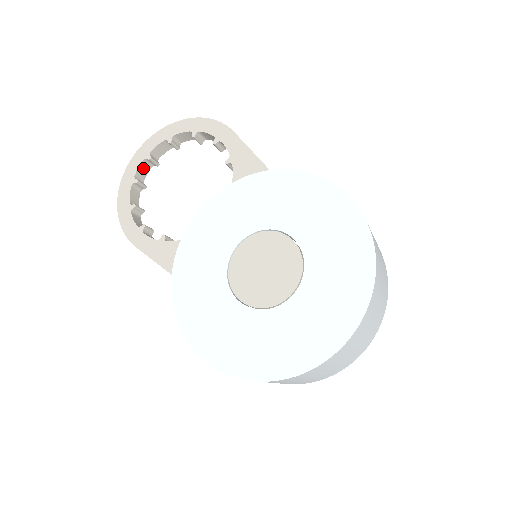
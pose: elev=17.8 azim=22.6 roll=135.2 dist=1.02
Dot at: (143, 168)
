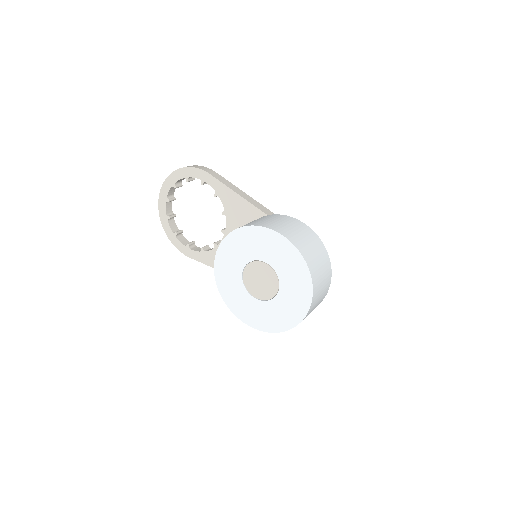
Dot at: (168, 206)
